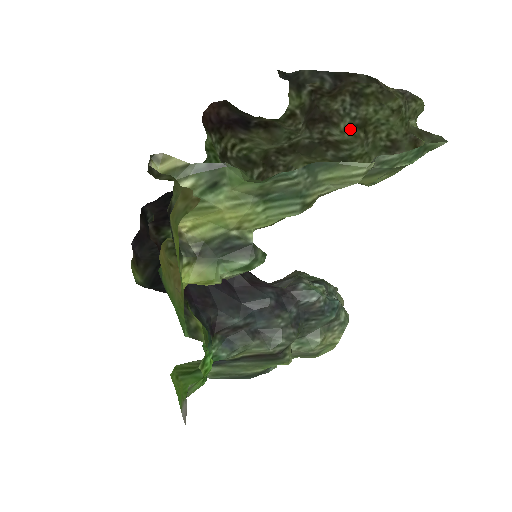
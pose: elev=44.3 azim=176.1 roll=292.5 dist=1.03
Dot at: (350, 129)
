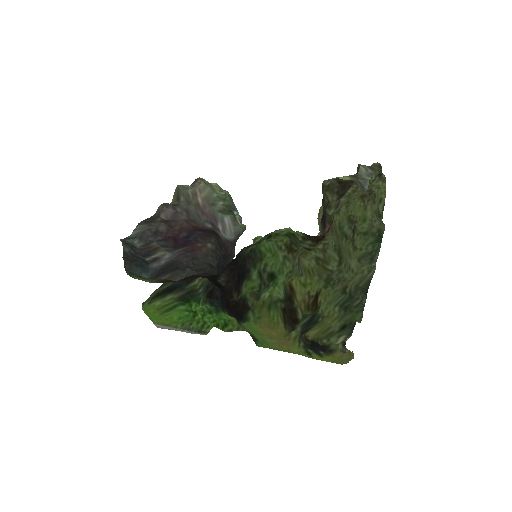
Dot at: occluded
